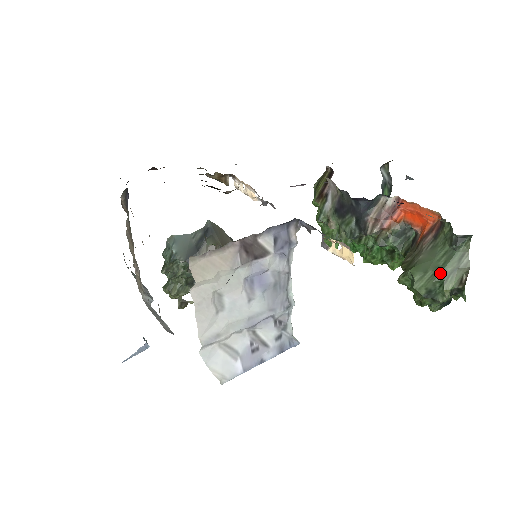
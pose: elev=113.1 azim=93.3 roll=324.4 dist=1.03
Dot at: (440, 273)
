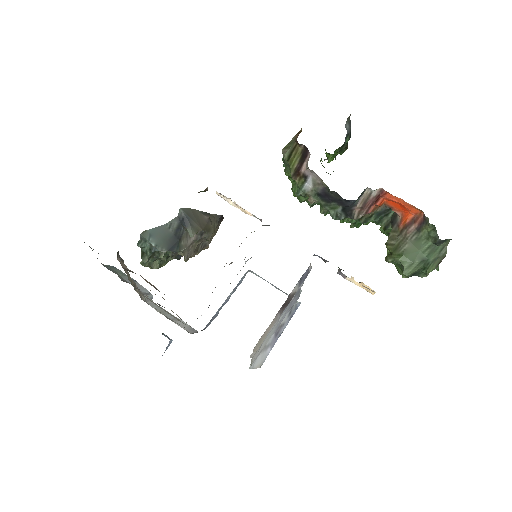
Dot at: (425, 263)
